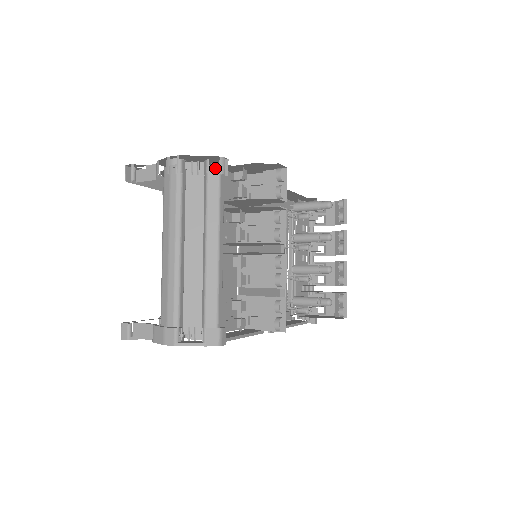
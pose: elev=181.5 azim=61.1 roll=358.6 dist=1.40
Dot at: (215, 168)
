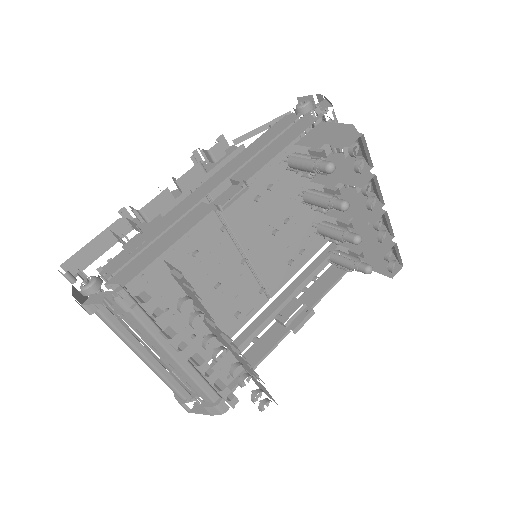
Dot at: (118, 304)
